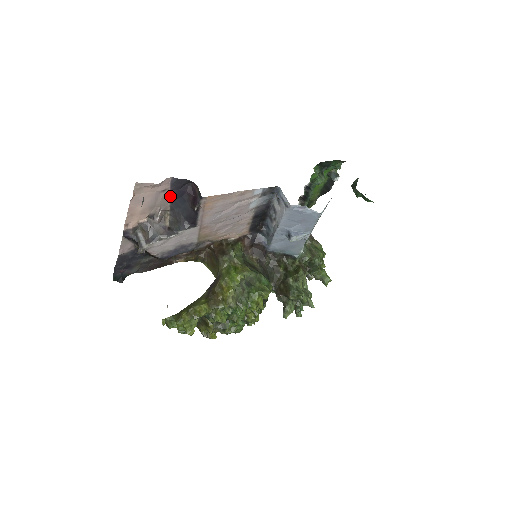
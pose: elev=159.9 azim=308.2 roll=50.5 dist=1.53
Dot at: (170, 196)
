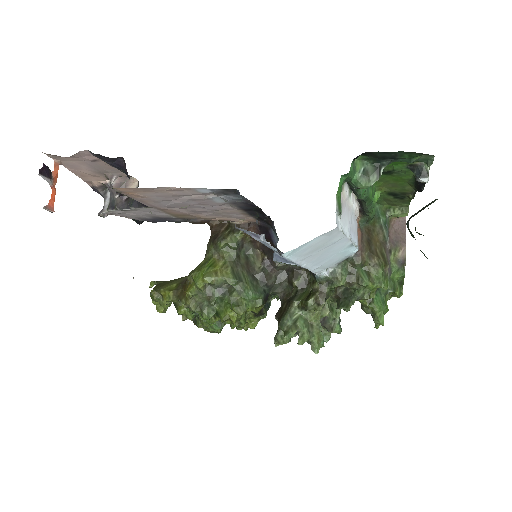
Dot at: (112, 165)
